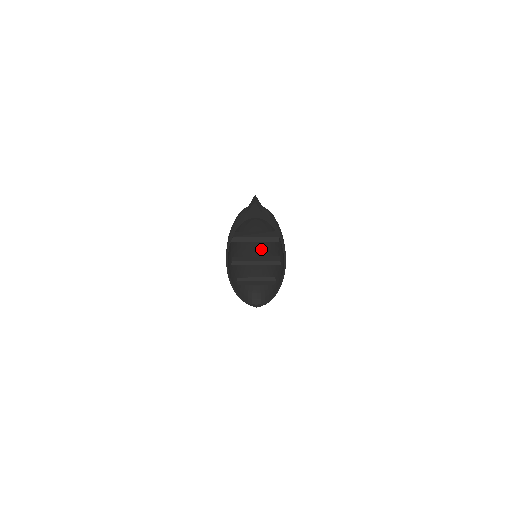
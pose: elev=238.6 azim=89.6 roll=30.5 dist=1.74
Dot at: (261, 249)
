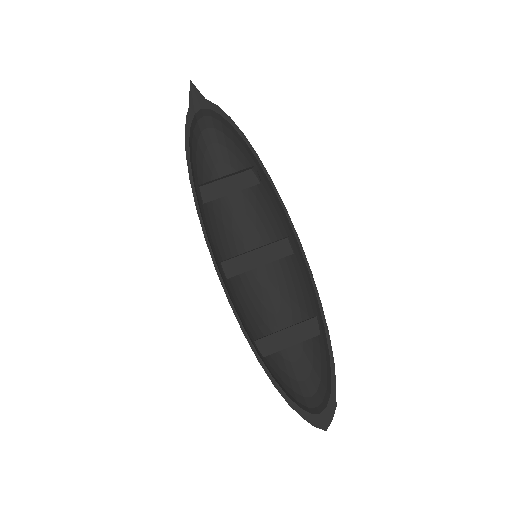
Dot at: (269, 275)
